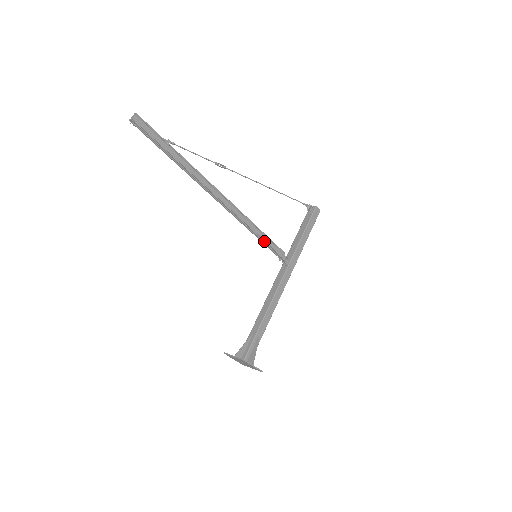
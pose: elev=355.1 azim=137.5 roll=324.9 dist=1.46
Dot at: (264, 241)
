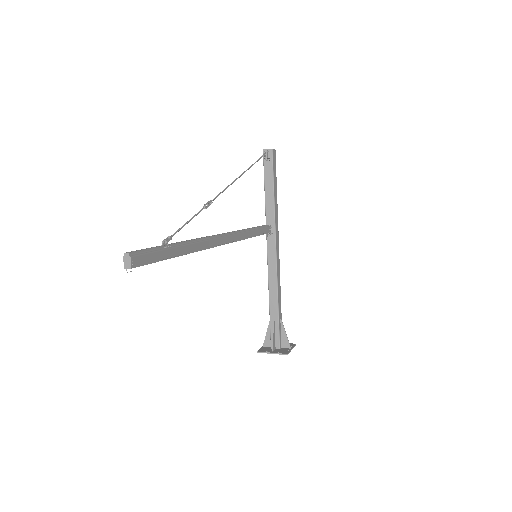
Dot at: (256, 235)
